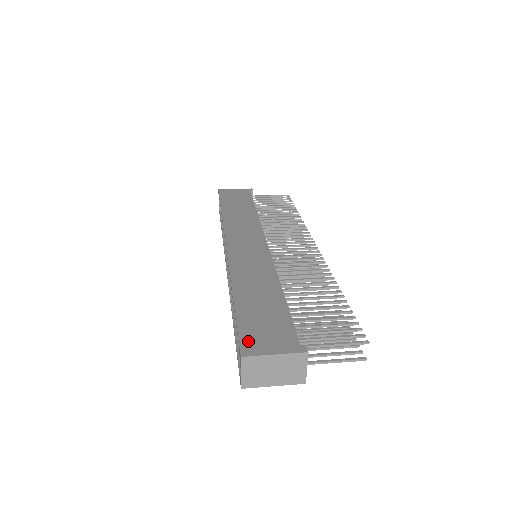
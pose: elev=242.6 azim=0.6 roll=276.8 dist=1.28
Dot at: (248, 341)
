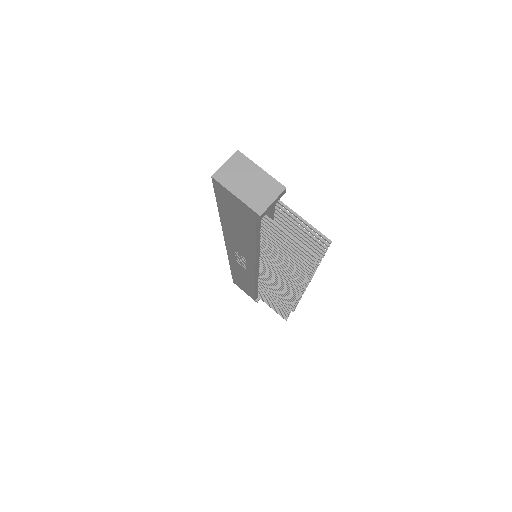
Dot at: occluded
